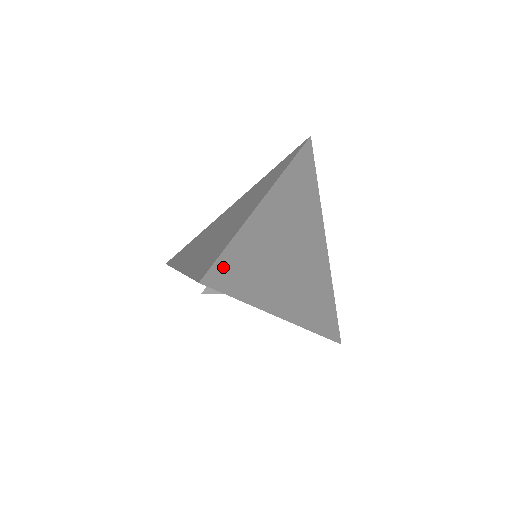
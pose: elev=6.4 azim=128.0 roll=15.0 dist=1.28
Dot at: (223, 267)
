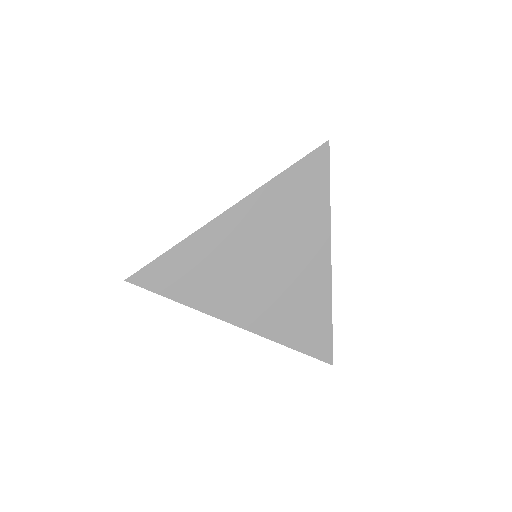
Dot at: (156, 271)
